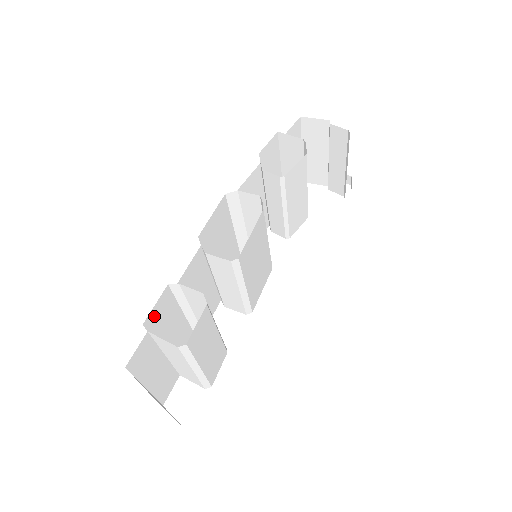
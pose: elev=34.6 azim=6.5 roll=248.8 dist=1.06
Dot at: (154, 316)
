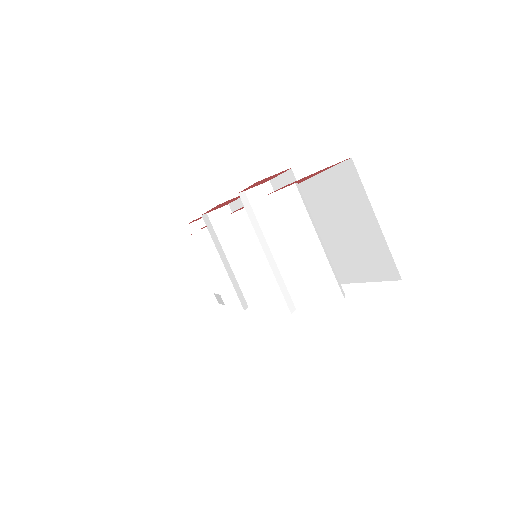
Dot at: occluded
